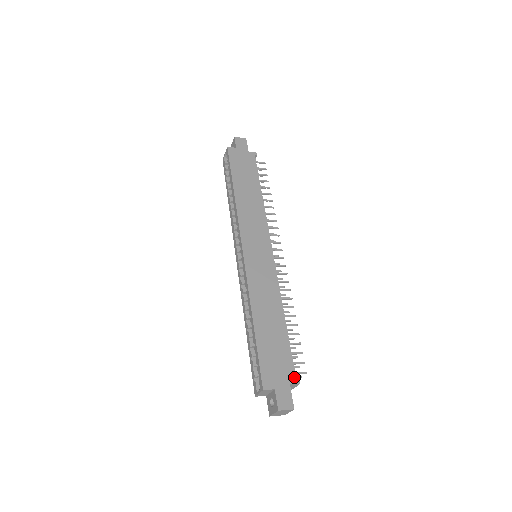
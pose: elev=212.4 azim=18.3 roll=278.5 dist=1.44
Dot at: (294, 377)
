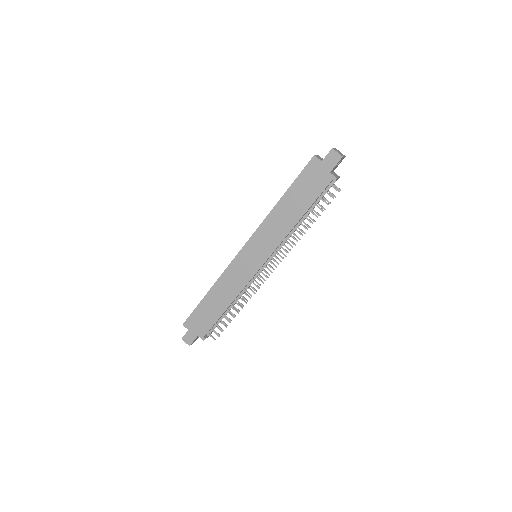
Dot at: (203, 336)
